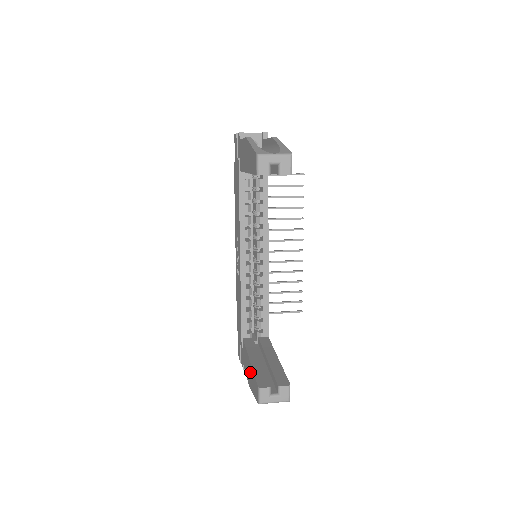
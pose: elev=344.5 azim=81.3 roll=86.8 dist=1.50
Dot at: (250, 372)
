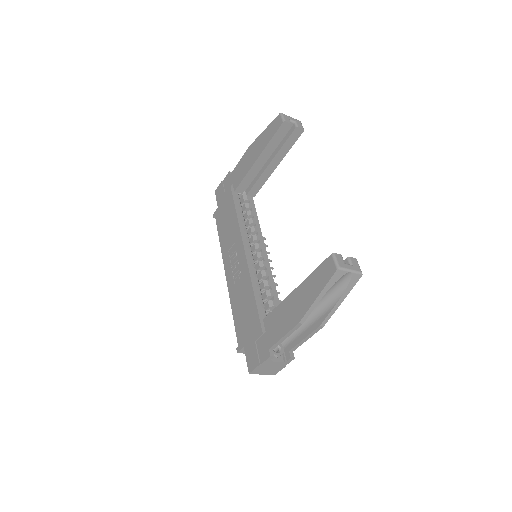
Dot at: (300, 296)
